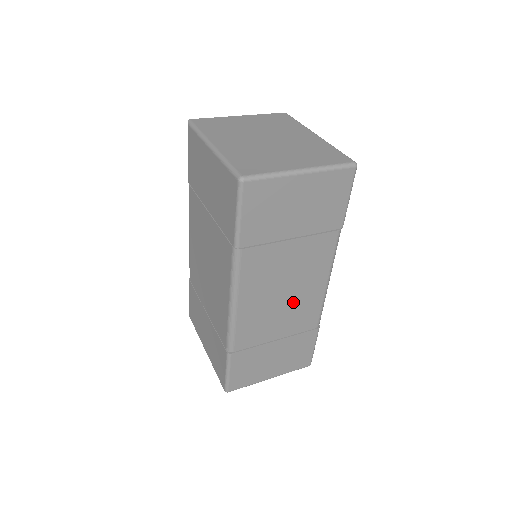
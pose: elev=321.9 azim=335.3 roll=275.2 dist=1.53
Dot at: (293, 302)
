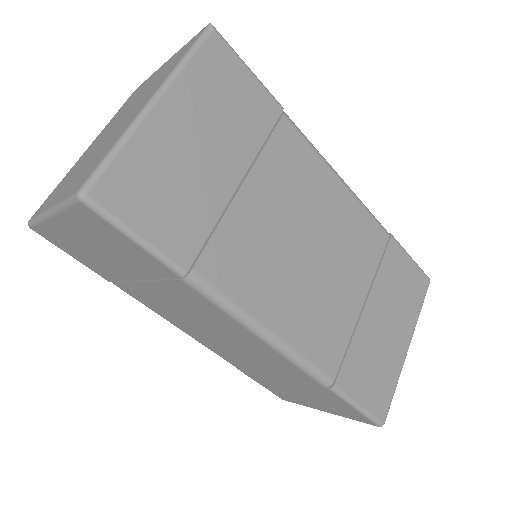
Dot at: (241, 346)
